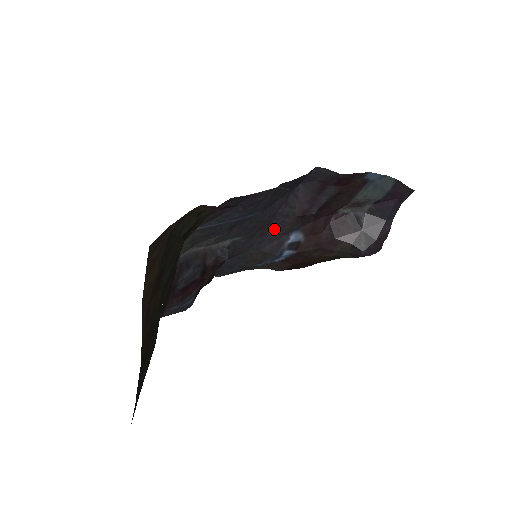
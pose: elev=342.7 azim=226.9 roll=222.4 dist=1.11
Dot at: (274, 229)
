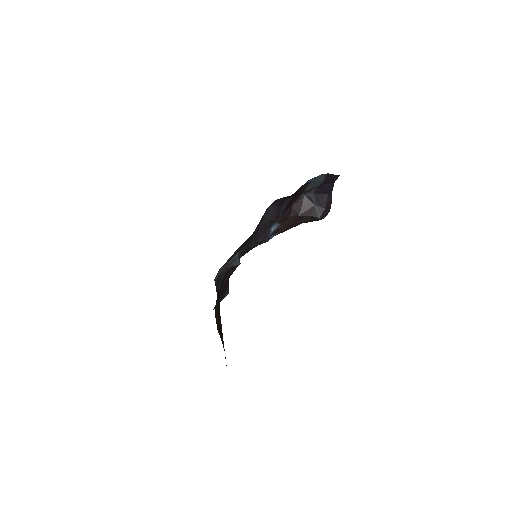
Dot at: (260, 232)
